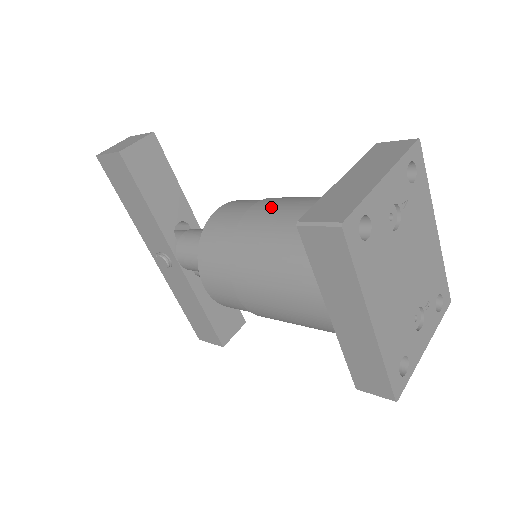
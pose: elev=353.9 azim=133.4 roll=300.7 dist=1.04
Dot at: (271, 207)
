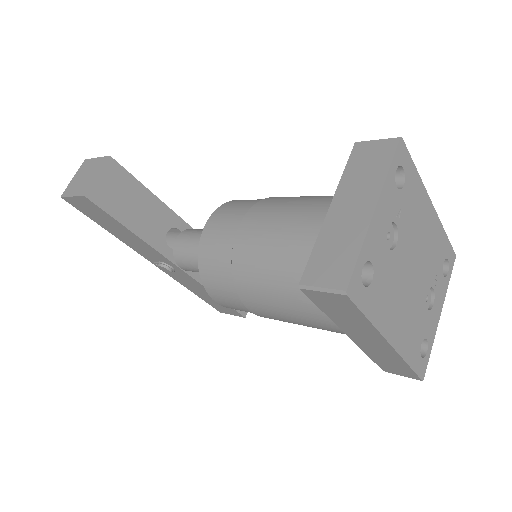
Dot at: (261, 227)
